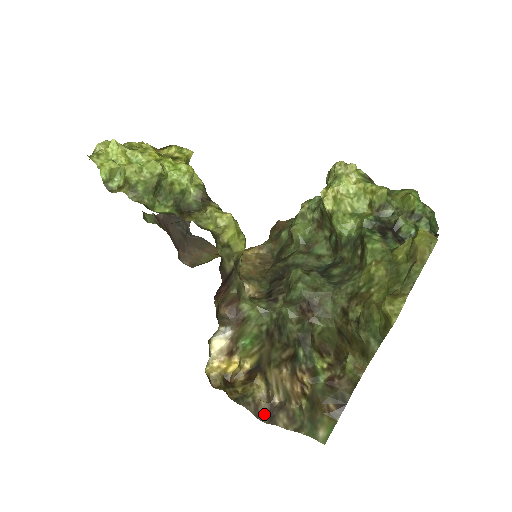
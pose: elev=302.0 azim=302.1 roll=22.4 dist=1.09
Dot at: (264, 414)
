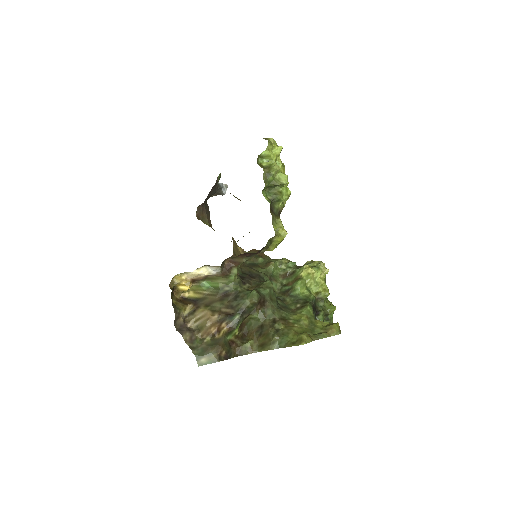
Dot at: (178, 324)
